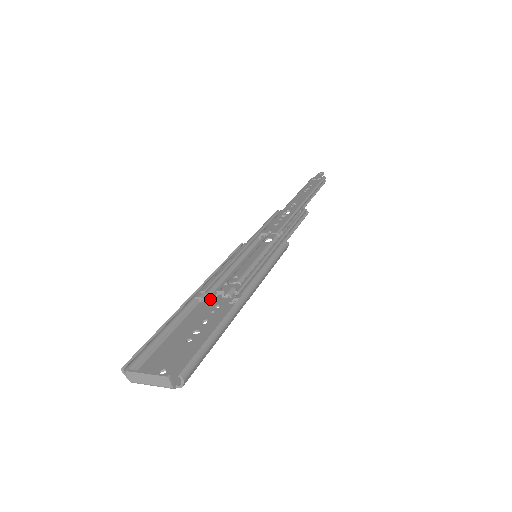
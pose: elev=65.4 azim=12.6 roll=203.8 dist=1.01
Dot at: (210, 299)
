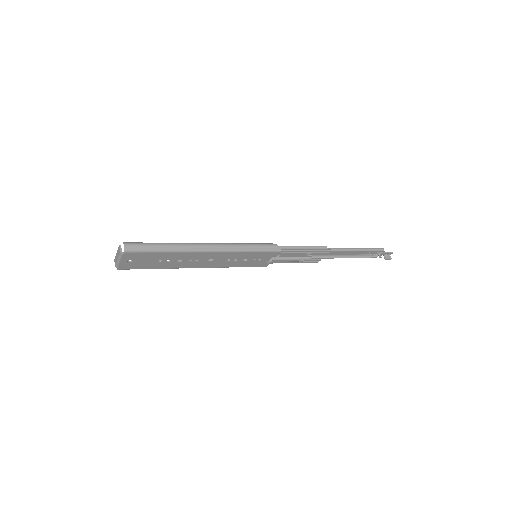
Dot at: occluded
